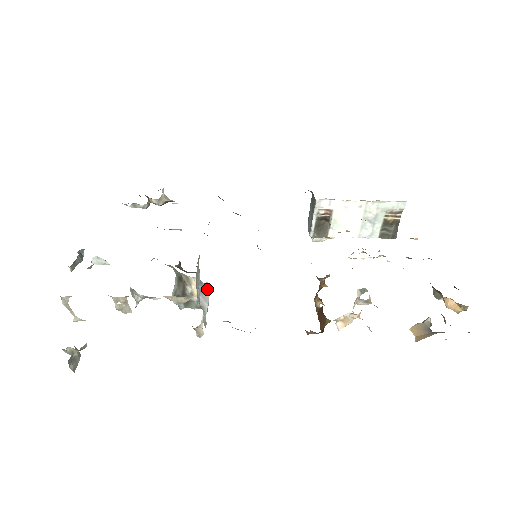
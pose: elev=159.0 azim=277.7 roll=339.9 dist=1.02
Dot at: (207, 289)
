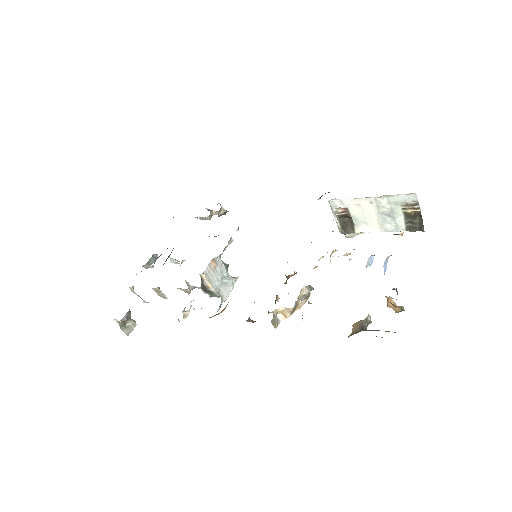
Dot at: (235, 282)
